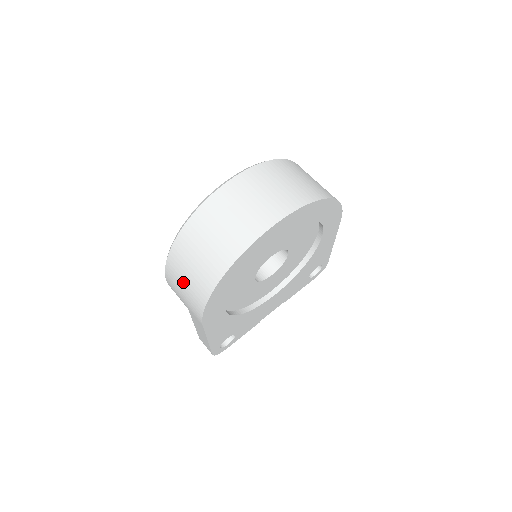
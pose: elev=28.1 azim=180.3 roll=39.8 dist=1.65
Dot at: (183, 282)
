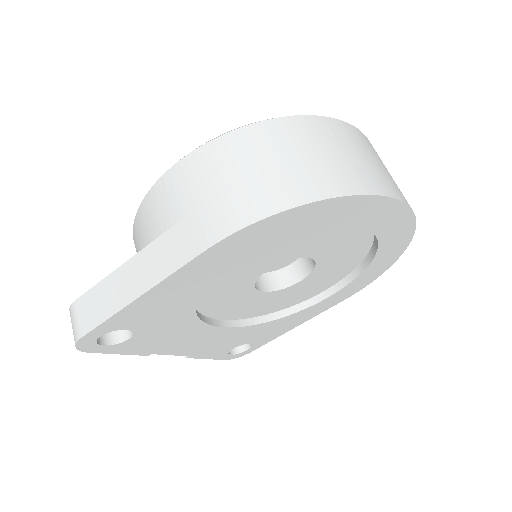
Dot at: (243, 169)
